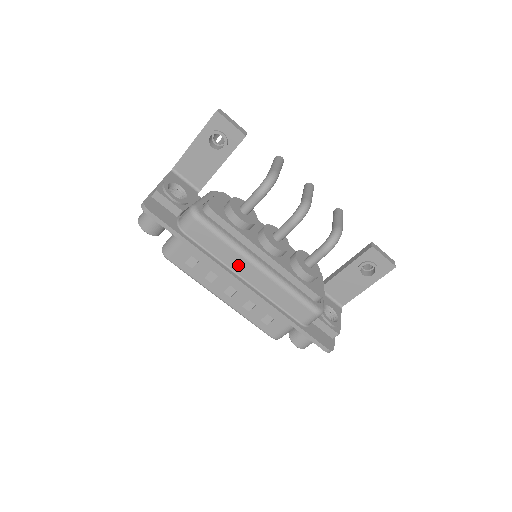
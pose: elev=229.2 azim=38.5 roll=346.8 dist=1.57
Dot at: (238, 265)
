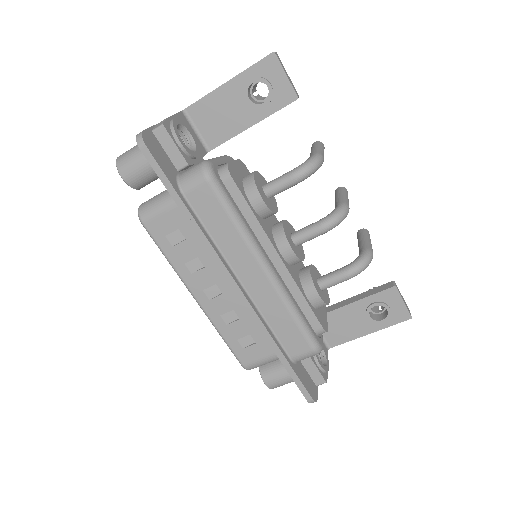
Dot at: (240, 259)
